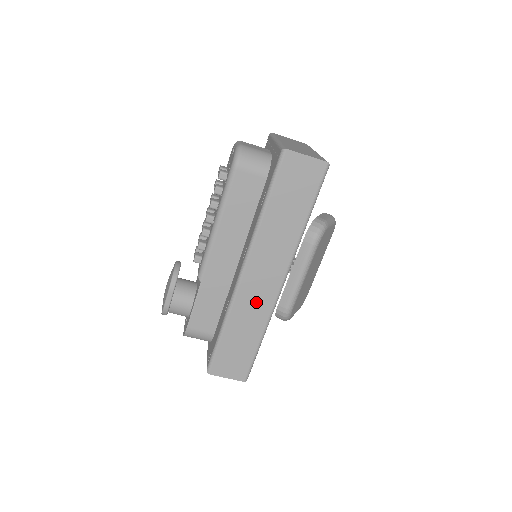
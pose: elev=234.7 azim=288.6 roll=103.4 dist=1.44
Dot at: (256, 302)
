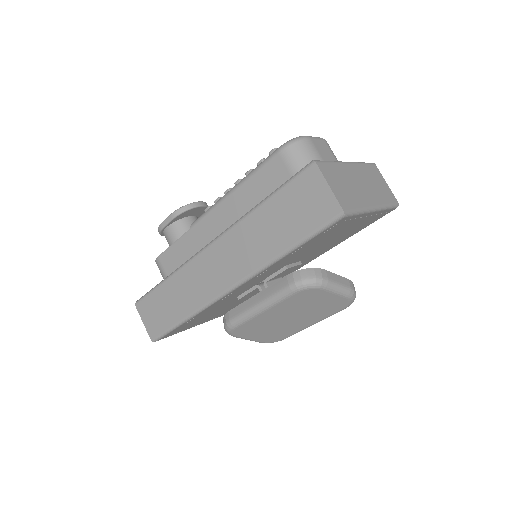
Dot at: (200, 283)
